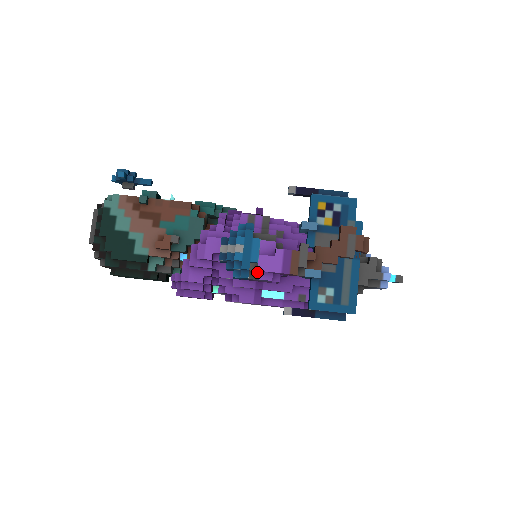
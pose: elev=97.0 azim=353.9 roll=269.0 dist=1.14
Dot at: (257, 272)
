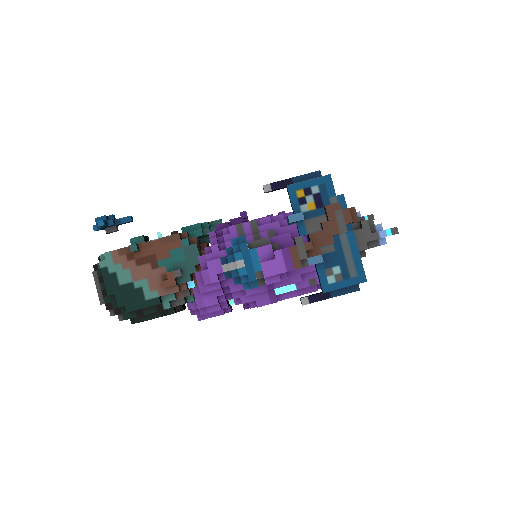
Dot at: (264, 278)
